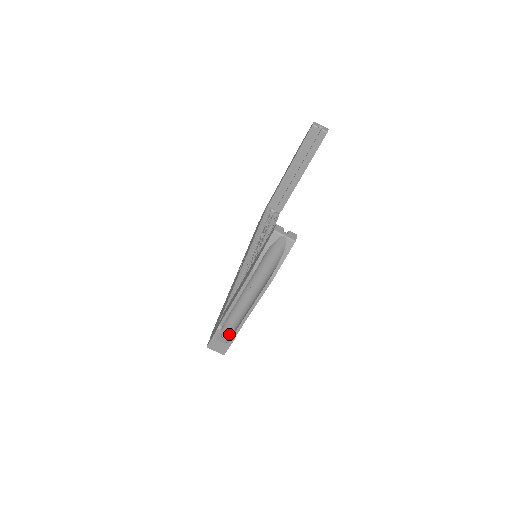
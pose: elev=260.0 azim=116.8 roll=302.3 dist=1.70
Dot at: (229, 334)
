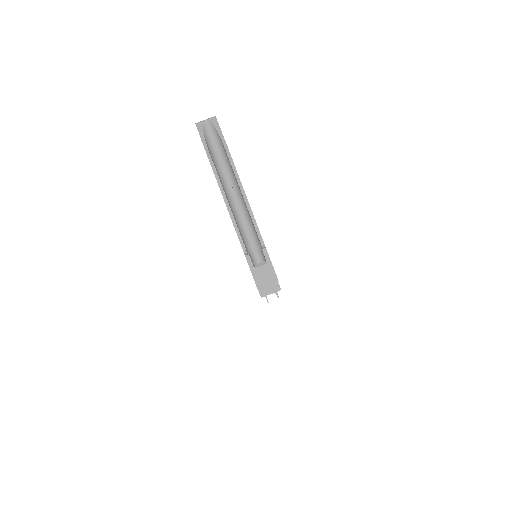
Dot at: (264, 261)
